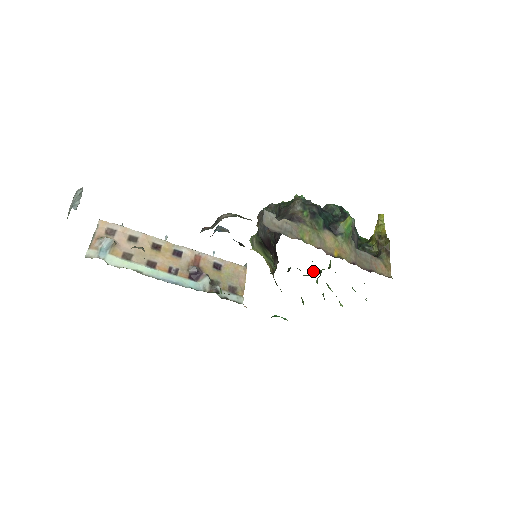
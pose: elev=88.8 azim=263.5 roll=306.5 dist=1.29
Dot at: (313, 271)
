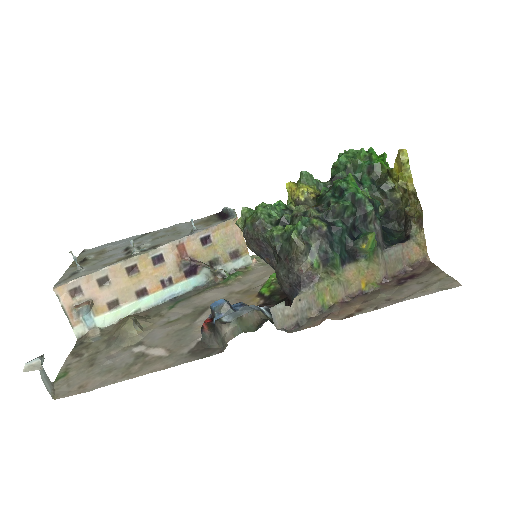
Dot at: occluded
